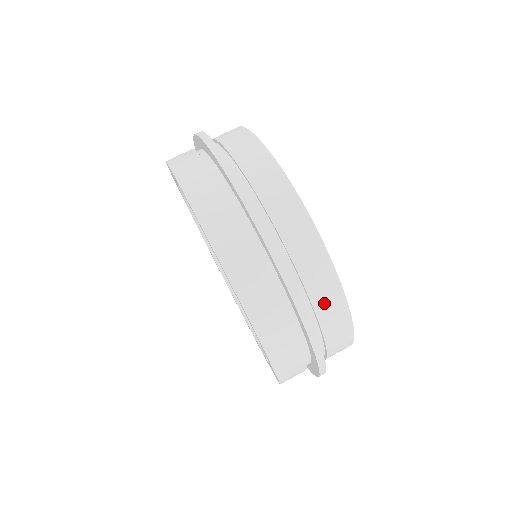
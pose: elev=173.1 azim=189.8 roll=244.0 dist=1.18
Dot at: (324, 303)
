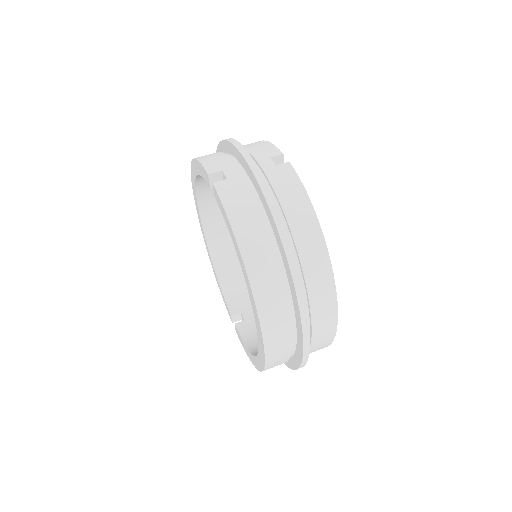
Dot at: (316, 349)
